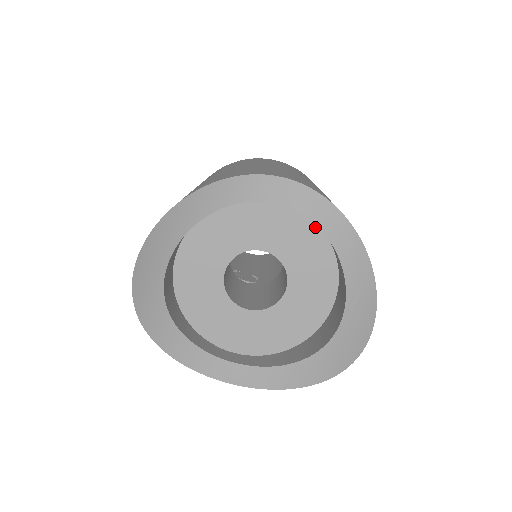
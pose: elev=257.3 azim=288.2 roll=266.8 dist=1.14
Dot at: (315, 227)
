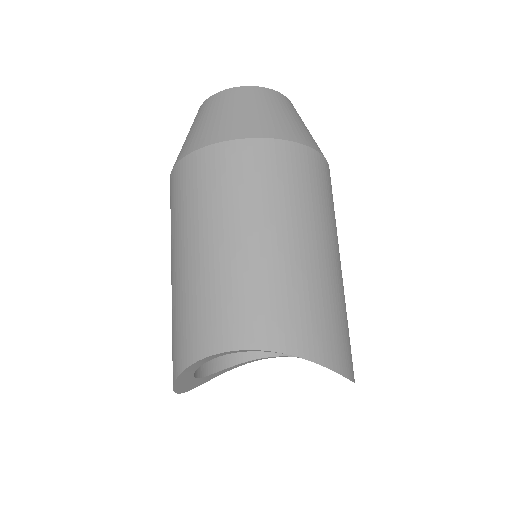
Dot at: occluded
